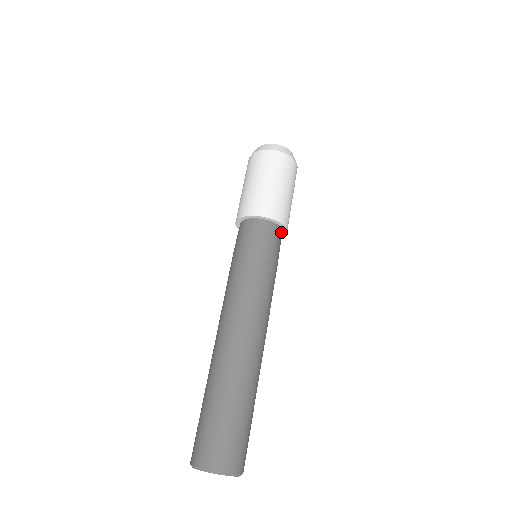
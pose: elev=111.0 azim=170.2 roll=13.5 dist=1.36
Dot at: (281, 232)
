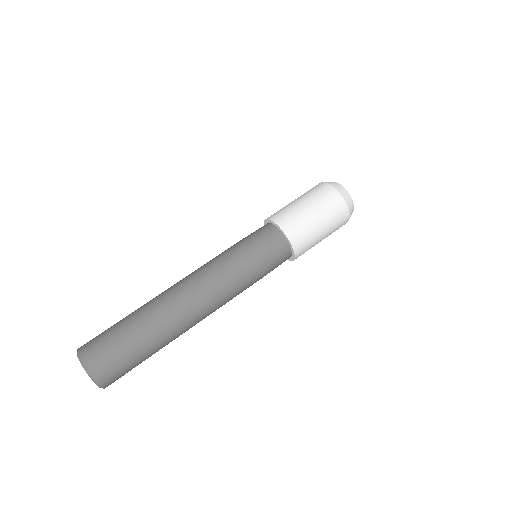
Dot at: (289, 252)
